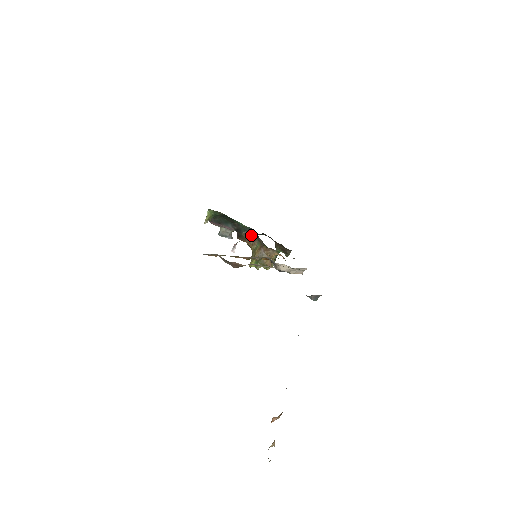
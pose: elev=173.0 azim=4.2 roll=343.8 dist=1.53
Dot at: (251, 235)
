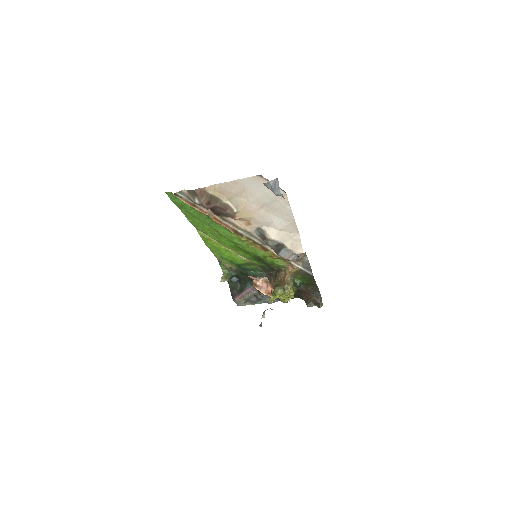
Dot at: occluded
